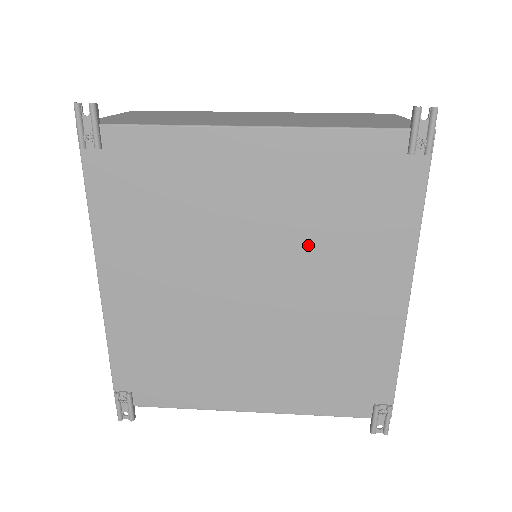
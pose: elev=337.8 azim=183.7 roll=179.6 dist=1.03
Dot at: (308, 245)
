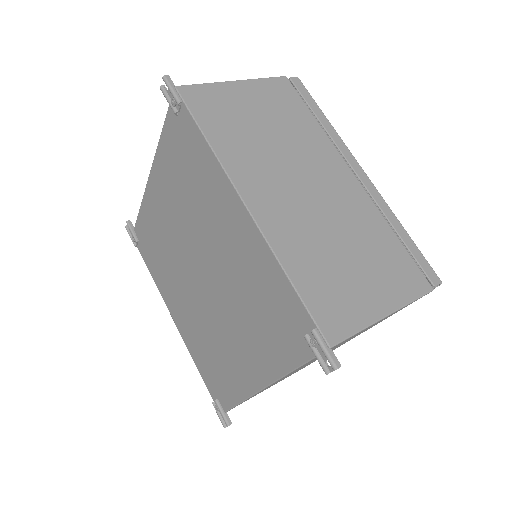
Dot at: (195, 221)
